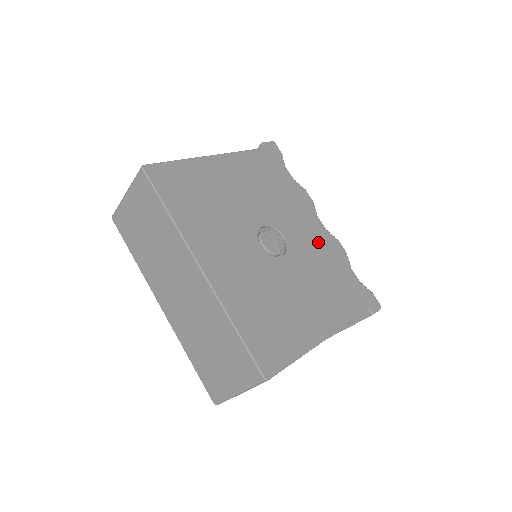
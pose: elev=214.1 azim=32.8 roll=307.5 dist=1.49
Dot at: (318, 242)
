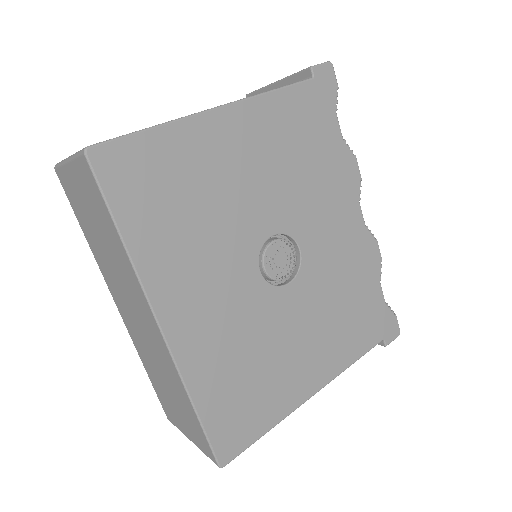
Dot at: (347, 249)
